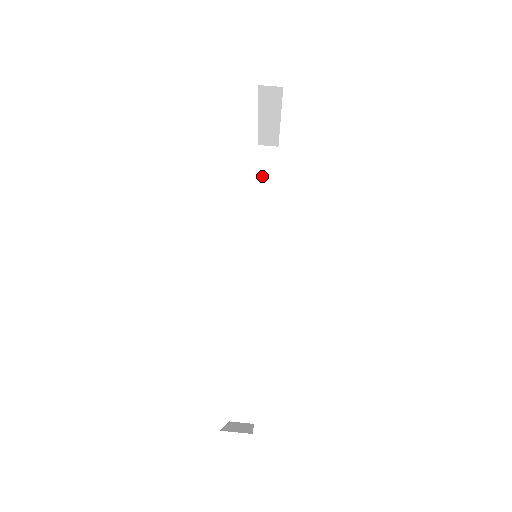
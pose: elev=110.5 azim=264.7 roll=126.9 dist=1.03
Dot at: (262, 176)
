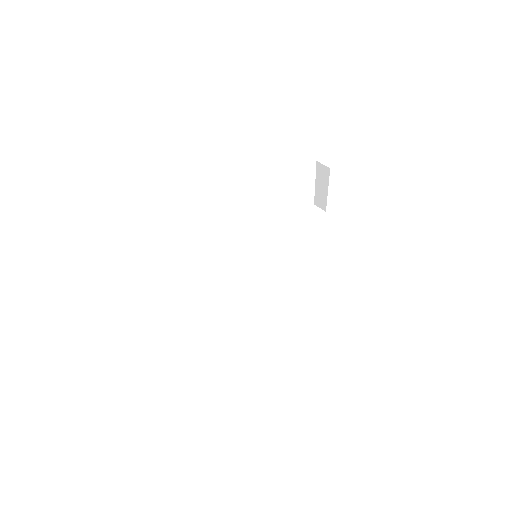
Dot at: (303, 223)
